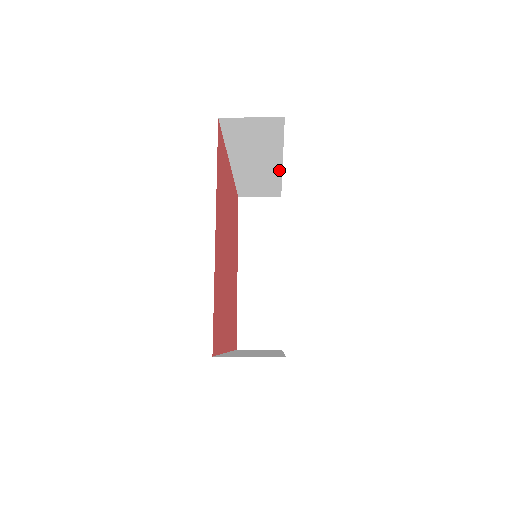
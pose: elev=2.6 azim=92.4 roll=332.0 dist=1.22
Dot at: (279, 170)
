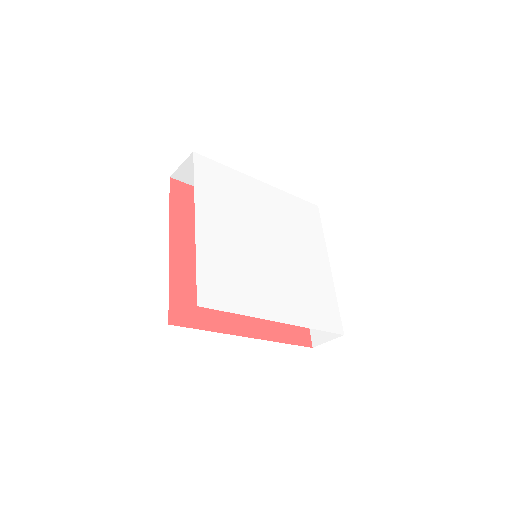
Dot at: (268, 186)
